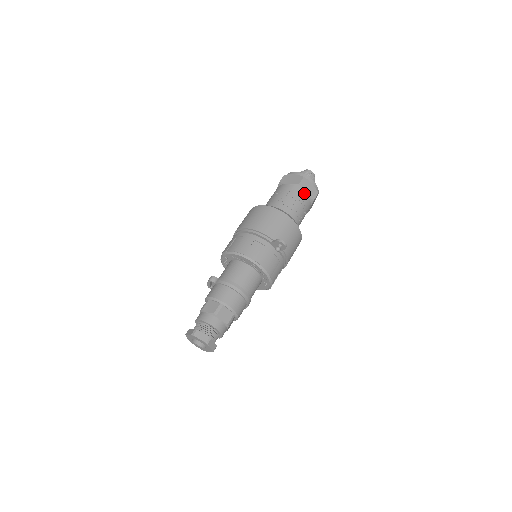
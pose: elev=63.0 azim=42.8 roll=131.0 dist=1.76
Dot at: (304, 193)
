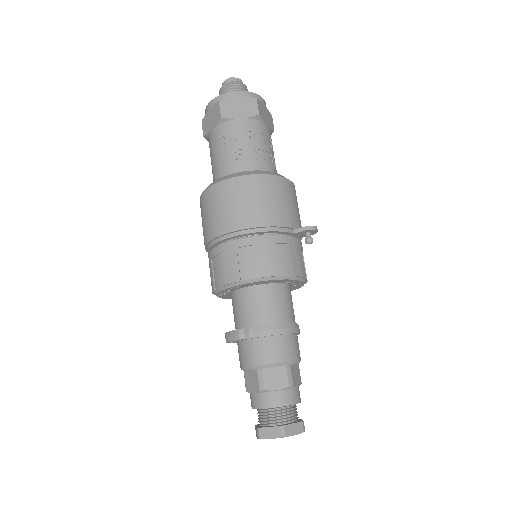
Dot at: (266, 126)
